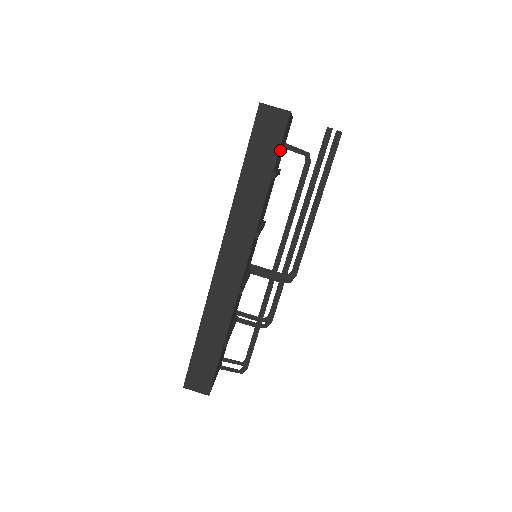
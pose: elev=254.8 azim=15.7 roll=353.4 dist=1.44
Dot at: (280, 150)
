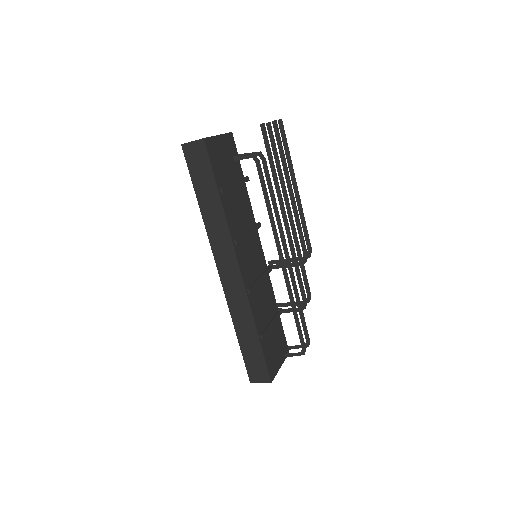
Dot at: (219, 168)
